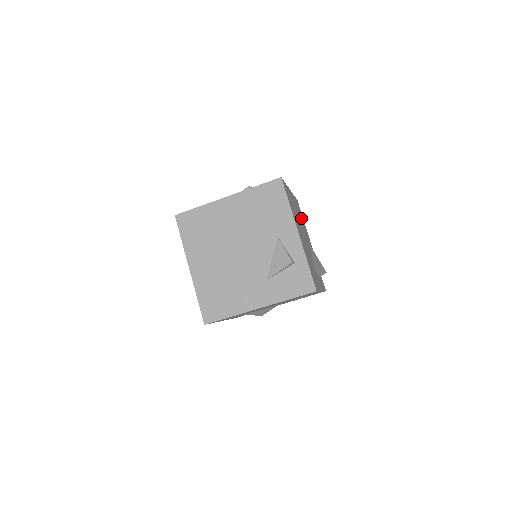
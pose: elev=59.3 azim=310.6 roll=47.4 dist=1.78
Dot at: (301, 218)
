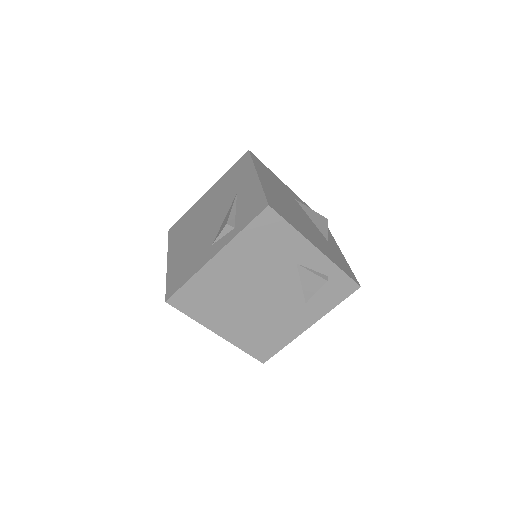
Dot at: (273, 180)
